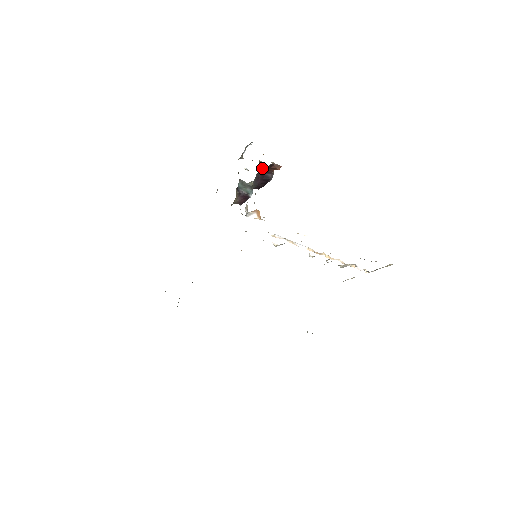
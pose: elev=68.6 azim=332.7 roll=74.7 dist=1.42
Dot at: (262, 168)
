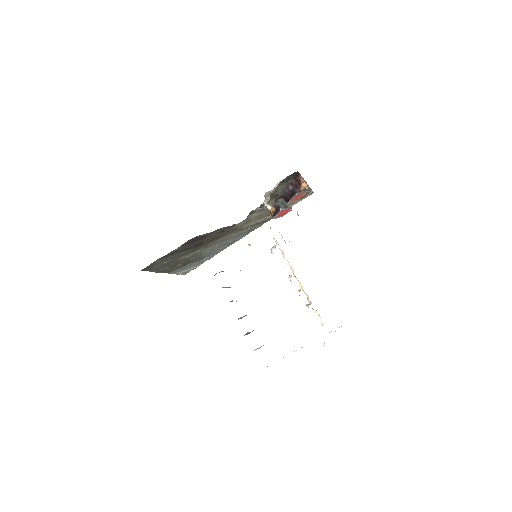
Dot at: (294, 180)
